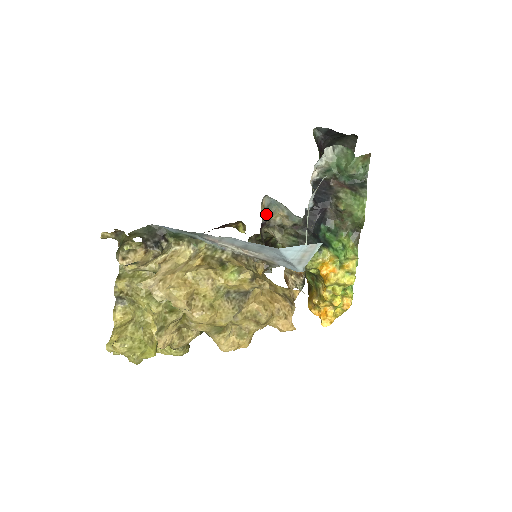
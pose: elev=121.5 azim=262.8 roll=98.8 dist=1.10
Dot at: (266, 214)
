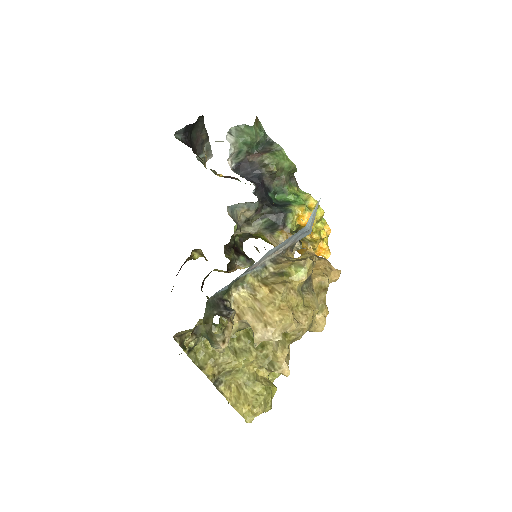
Dot at: (234, 221)
